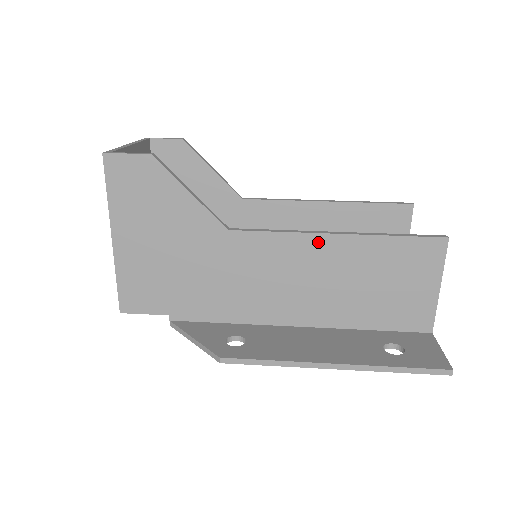
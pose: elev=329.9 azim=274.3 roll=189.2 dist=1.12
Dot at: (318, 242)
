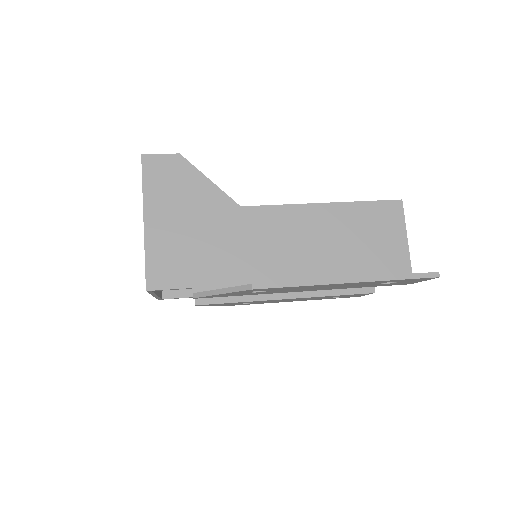
Dot at: (310, 210)
